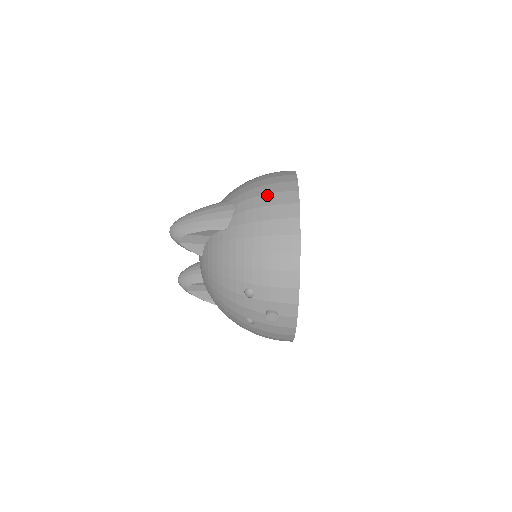
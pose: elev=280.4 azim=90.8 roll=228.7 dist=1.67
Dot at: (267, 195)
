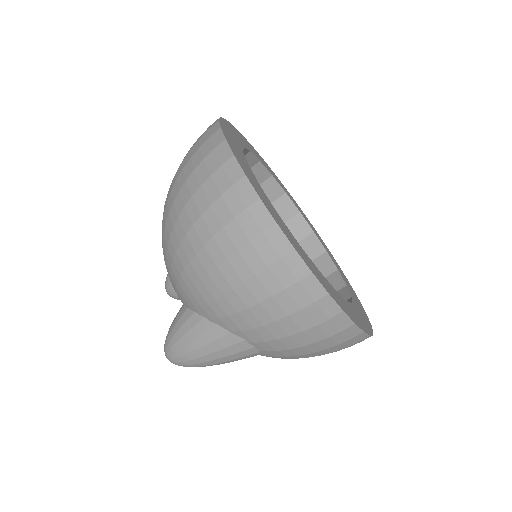
Dot at: (299, 335)
